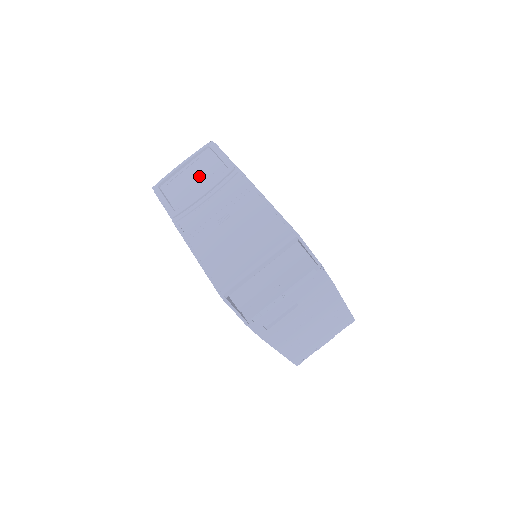
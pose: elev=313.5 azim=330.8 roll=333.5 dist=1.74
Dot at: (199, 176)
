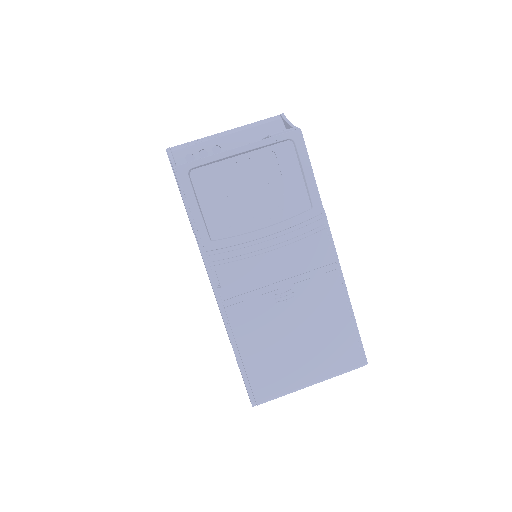
Dot at: (263, 193)
